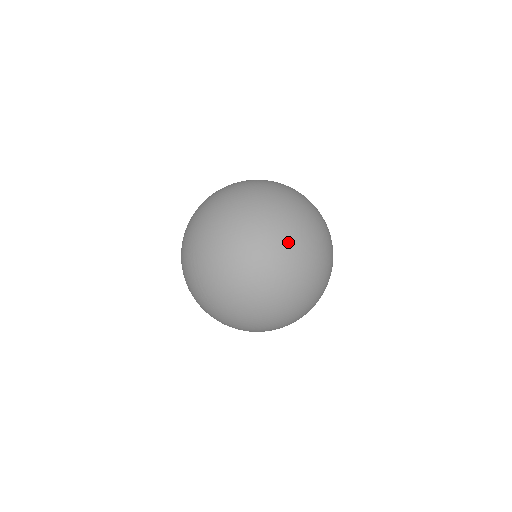
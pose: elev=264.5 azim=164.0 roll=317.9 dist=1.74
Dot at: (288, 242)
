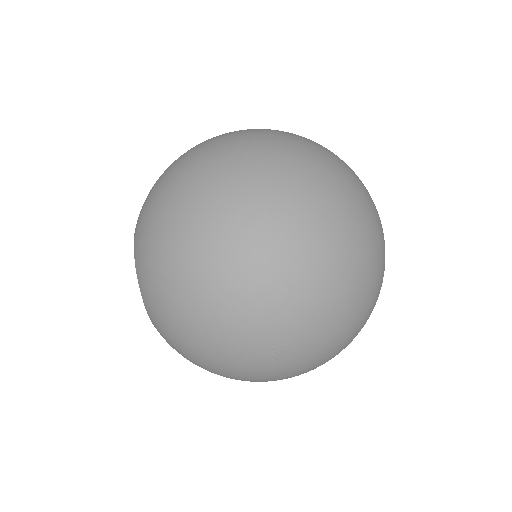
Dot at: occluded
